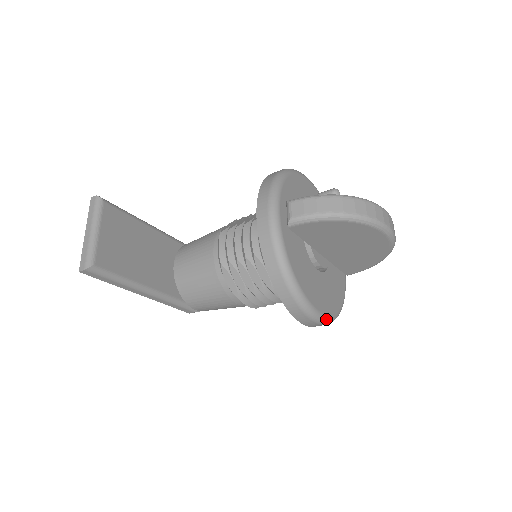
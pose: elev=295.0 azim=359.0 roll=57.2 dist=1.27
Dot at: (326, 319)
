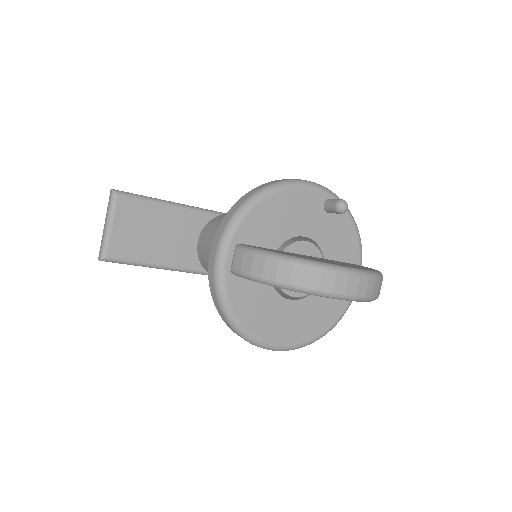
Dot at: (291, 348)
